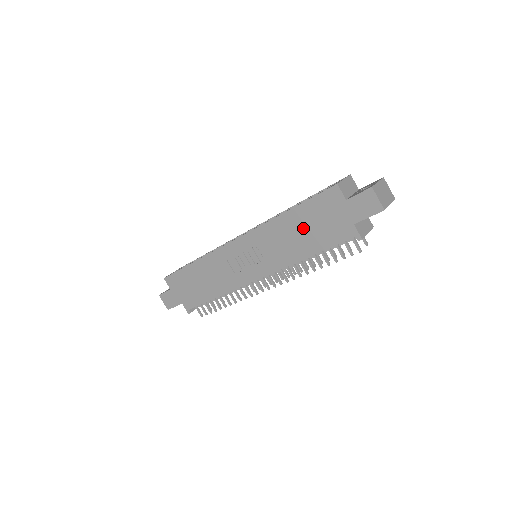
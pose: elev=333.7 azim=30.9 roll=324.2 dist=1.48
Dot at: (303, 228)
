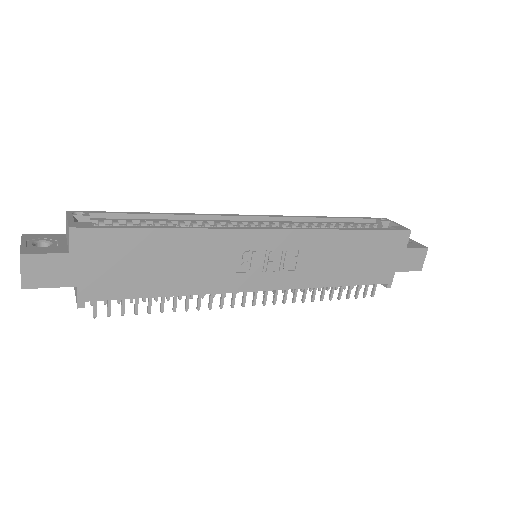
Dot at: (356, 255)
